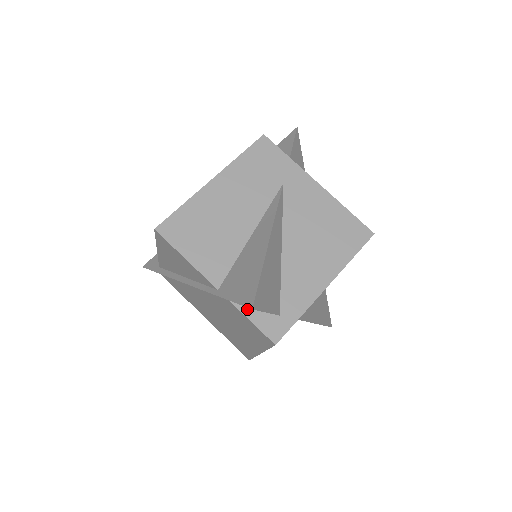
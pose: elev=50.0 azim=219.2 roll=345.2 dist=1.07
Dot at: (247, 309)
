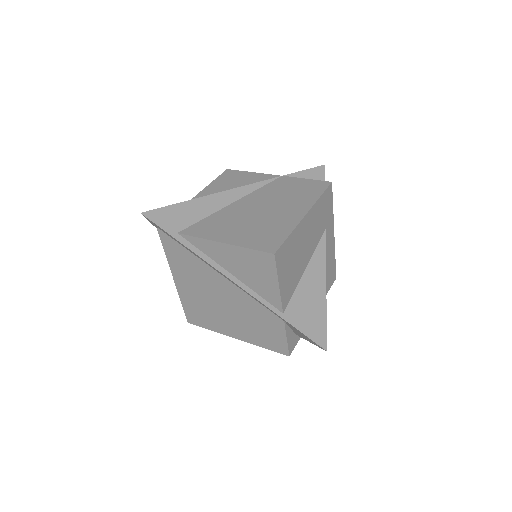
Dot at: (288, 329)
